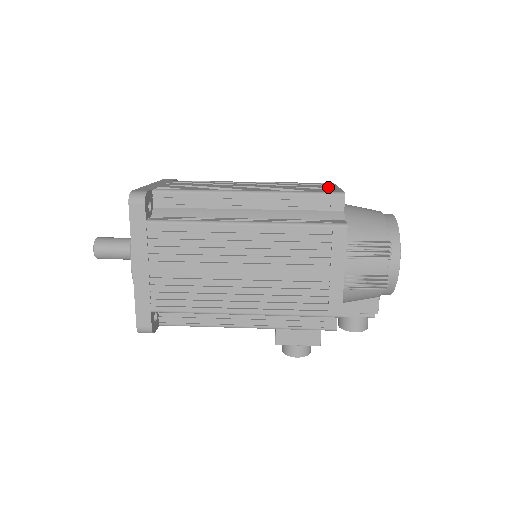
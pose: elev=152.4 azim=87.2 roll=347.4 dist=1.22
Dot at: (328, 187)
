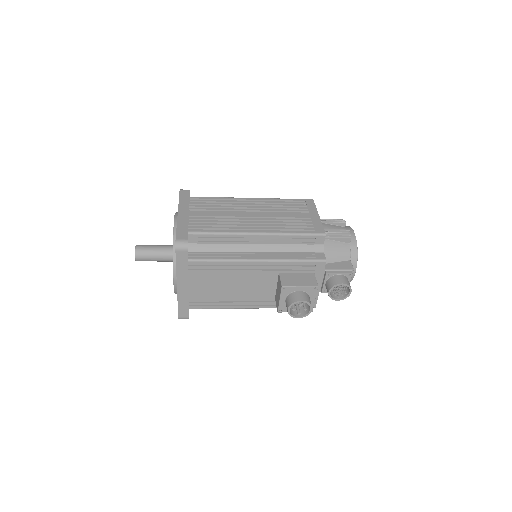
Dot at: occluded
